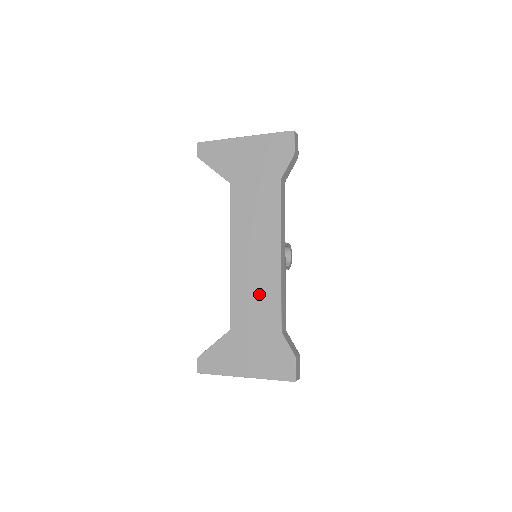
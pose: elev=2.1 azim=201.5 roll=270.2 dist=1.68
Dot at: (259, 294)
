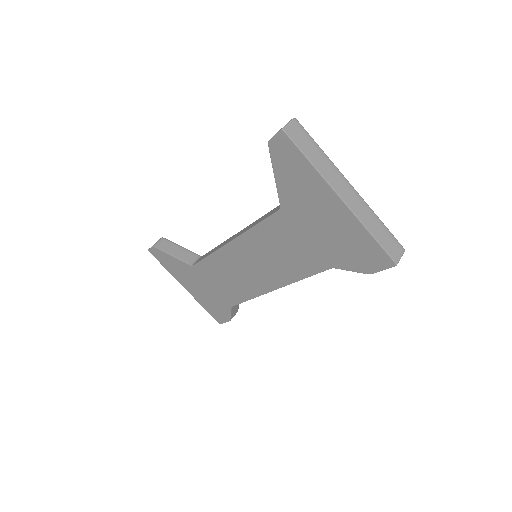
Dot at: (233, 281)
